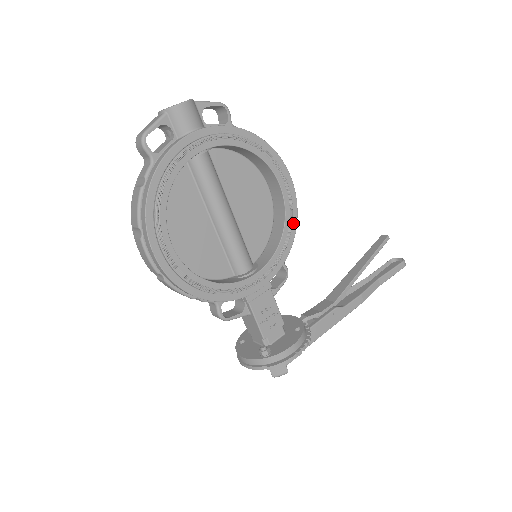
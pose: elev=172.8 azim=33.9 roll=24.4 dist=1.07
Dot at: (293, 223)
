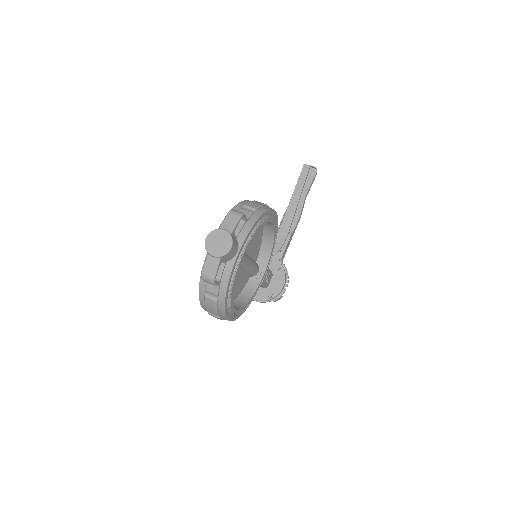
Dot at: occluded
